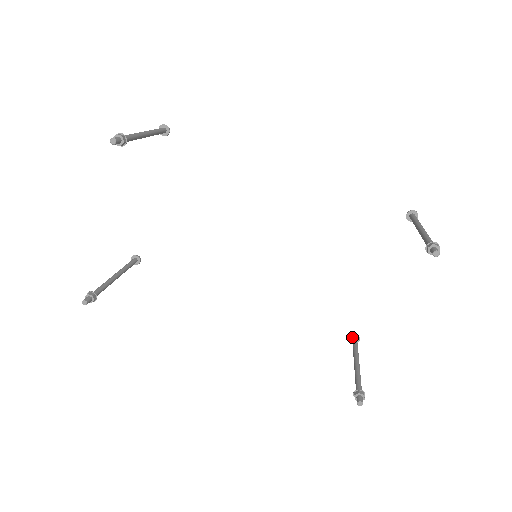
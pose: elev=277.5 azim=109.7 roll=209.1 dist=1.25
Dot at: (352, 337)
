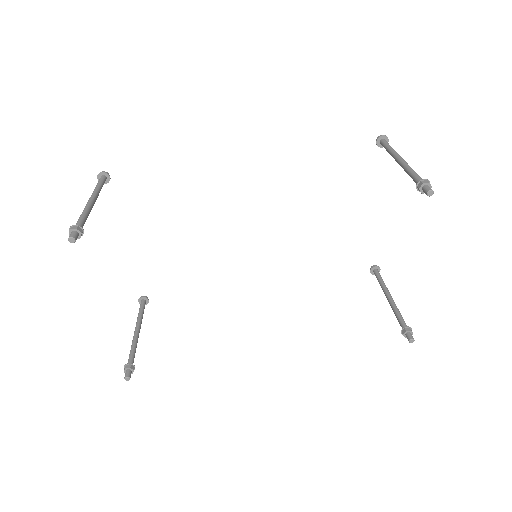
Dot at: (372, 270)
